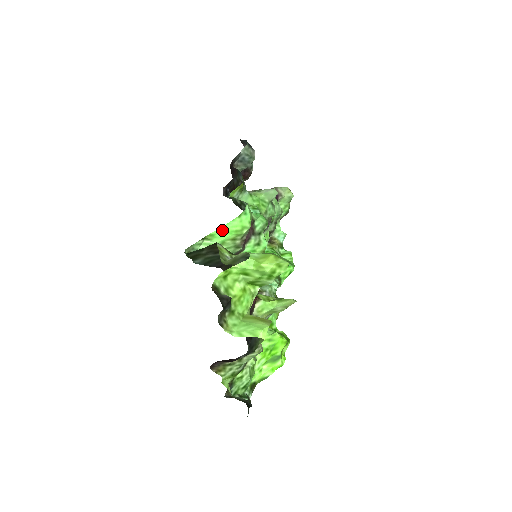
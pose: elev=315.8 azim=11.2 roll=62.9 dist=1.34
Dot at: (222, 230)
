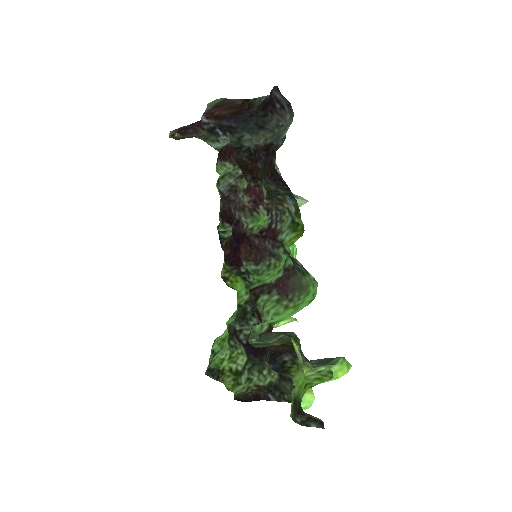
Dot at: (290, 316)
